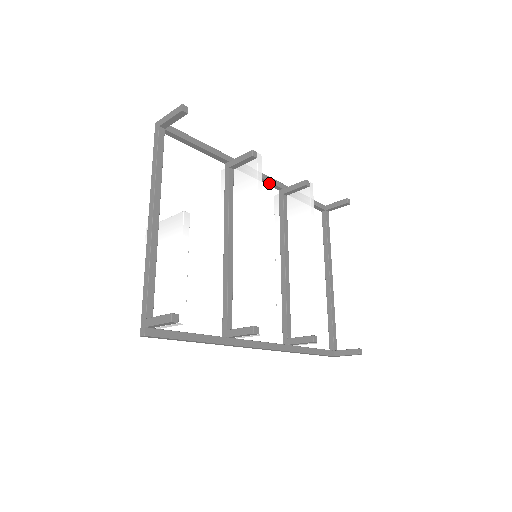
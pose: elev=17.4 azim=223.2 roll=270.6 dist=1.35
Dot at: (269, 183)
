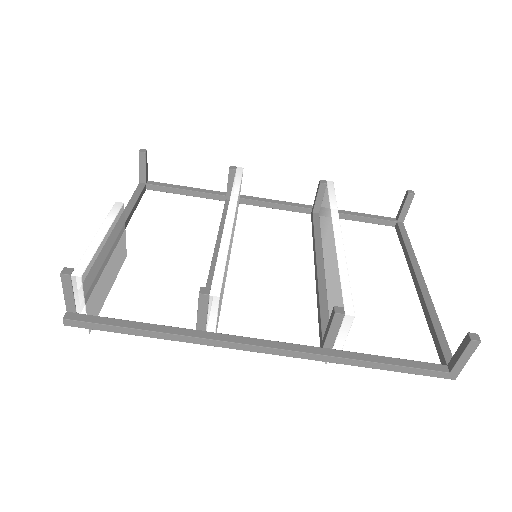
Dot at: (291, 208)
